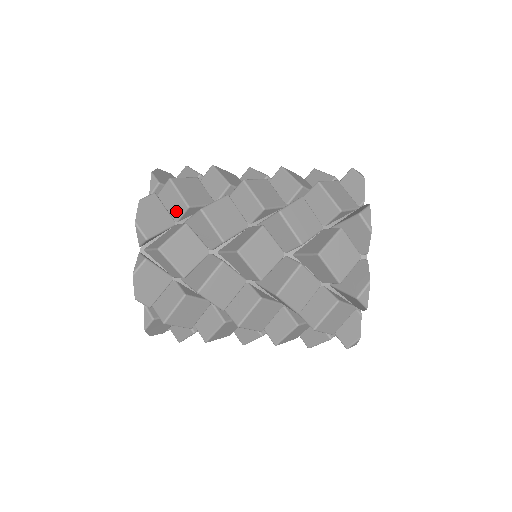
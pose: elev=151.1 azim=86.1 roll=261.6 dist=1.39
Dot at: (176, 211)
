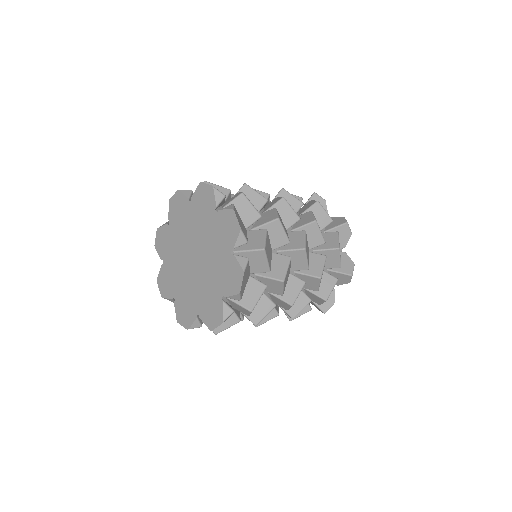
Dot at: (248, 220)
